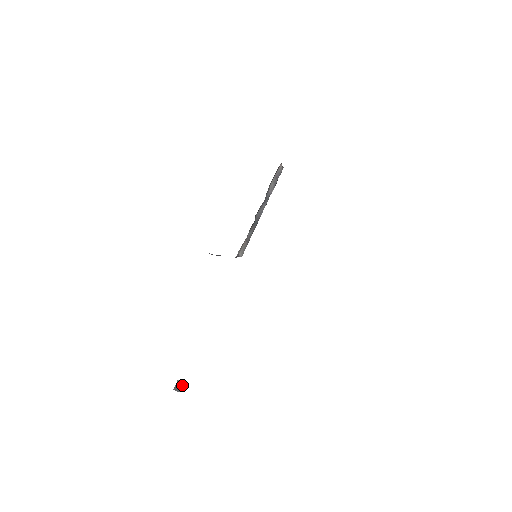
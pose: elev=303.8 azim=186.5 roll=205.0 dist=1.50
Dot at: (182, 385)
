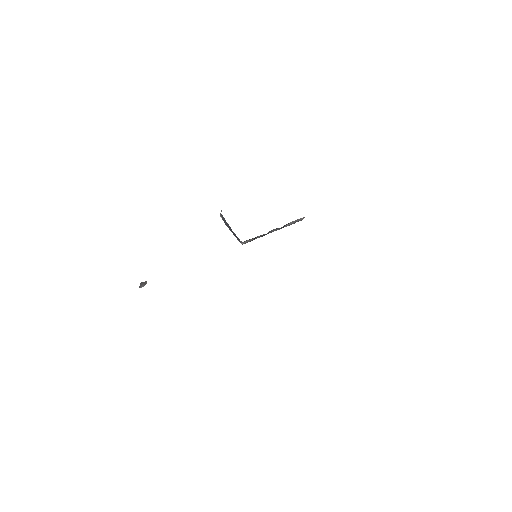
Dot at: occluded
